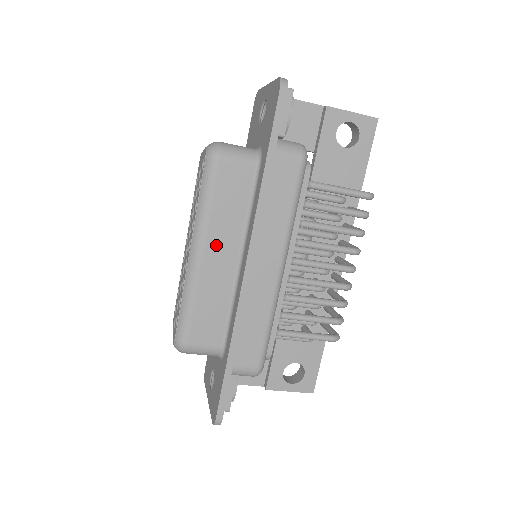
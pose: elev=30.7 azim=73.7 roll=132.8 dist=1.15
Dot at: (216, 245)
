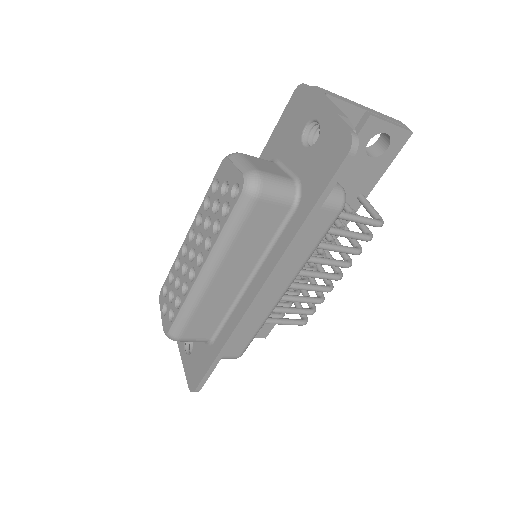
Dot at: (230, 269)
